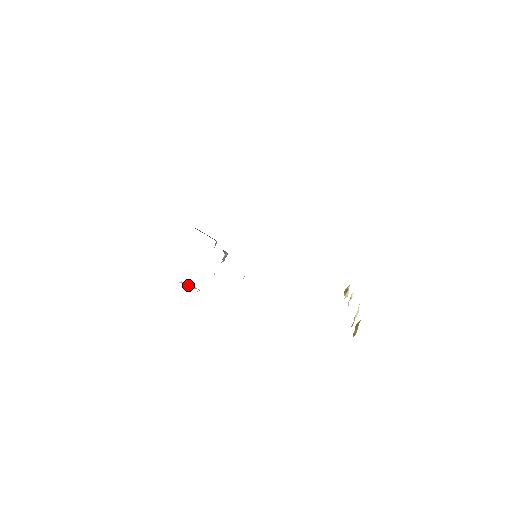
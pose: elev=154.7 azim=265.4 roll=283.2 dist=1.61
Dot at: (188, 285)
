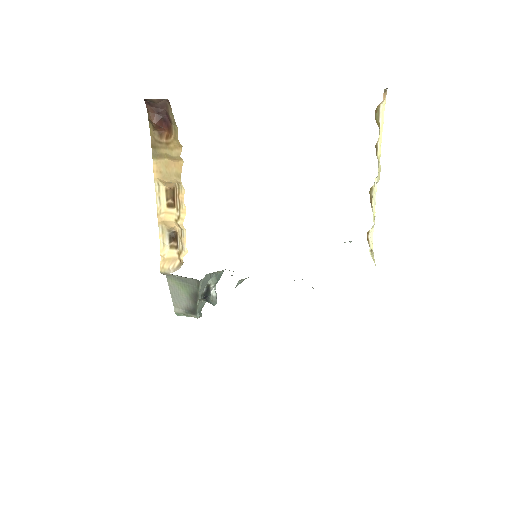
Dot at: (174, 236)
